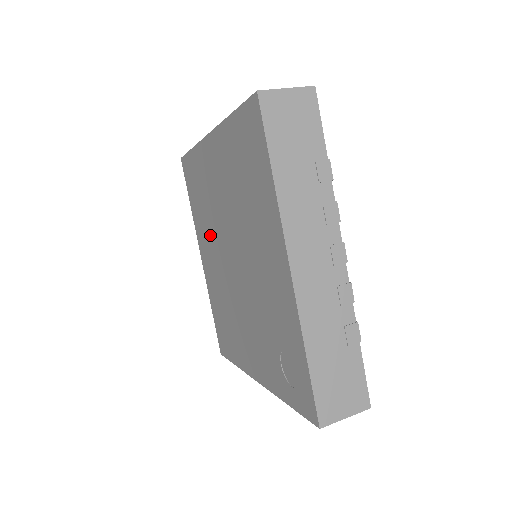
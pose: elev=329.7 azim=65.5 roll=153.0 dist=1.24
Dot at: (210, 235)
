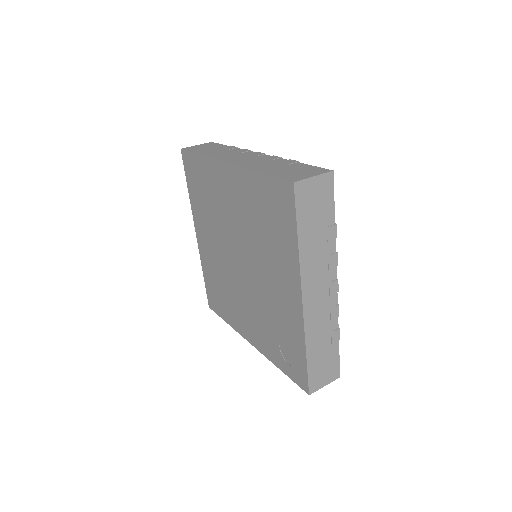
Dot at: (212, 228)
